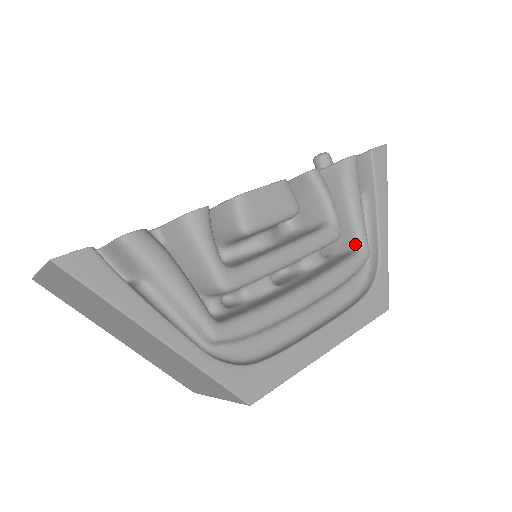
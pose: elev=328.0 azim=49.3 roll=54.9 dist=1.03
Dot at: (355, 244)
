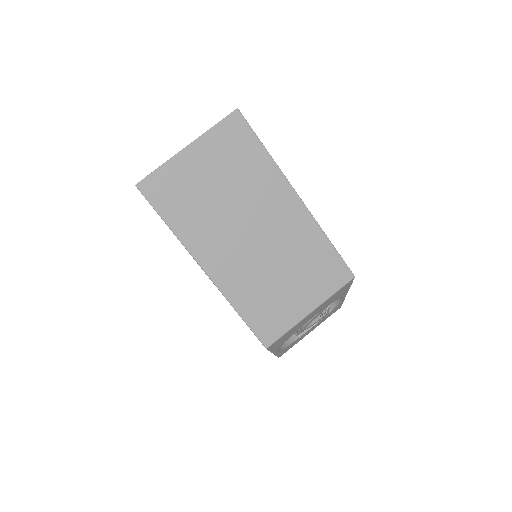
Dot at: occluded
